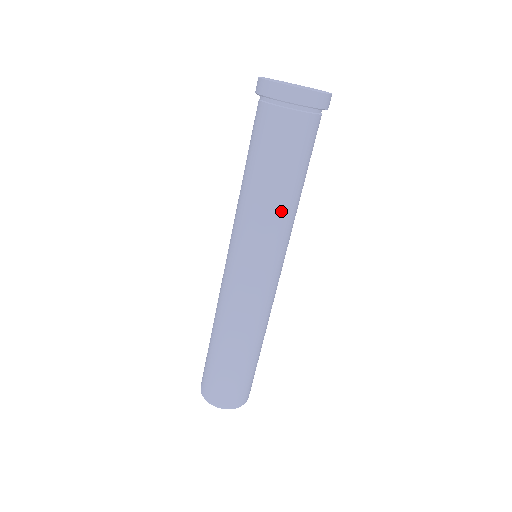
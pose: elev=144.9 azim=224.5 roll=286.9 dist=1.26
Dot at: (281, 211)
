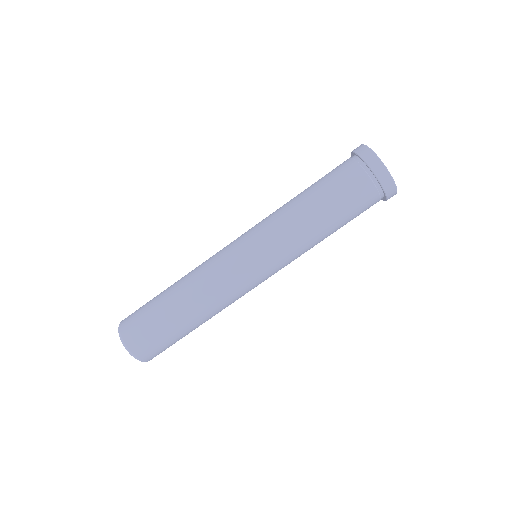
Dot at: (294, 218)
